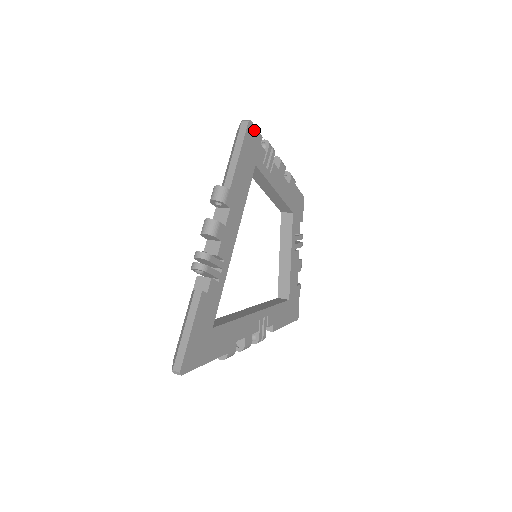
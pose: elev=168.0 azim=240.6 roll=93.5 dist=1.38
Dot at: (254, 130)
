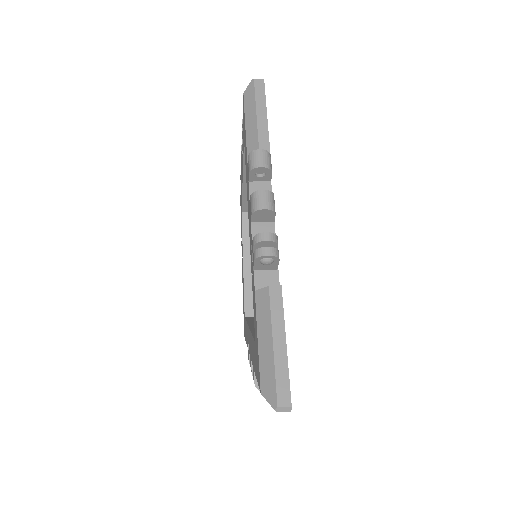
Dot at: occluded
